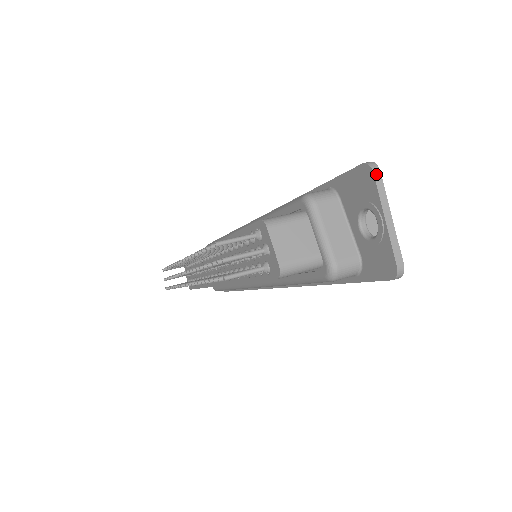
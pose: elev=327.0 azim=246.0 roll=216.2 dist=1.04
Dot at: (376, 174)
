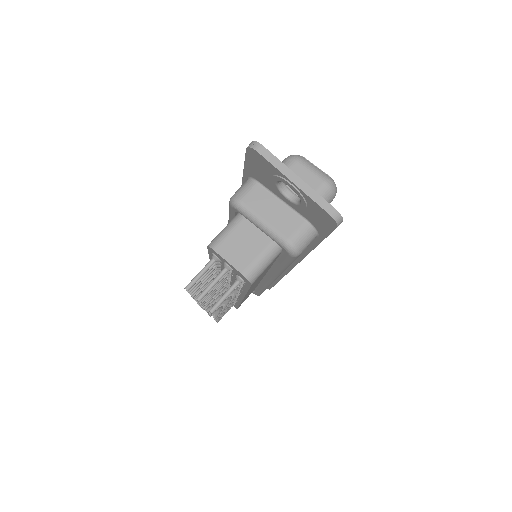
Dot at: (260, 151)
